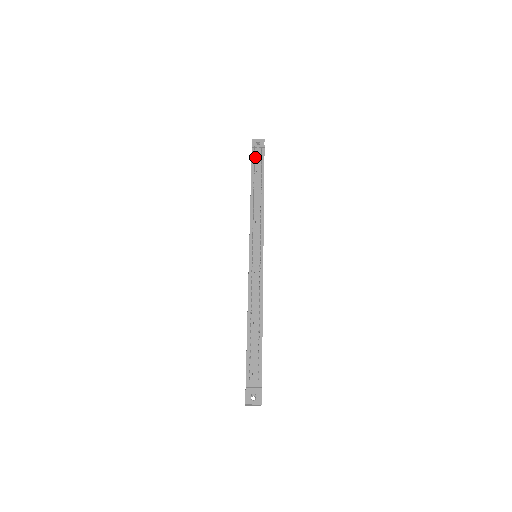
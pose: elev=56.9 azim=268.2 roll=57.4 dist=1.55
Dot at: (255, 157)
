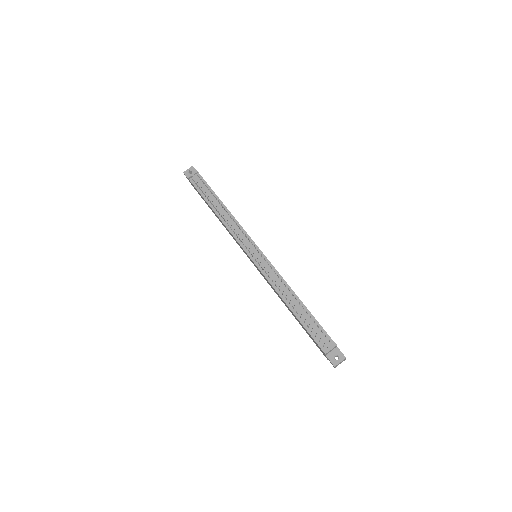
Dot at: (197, 184)
